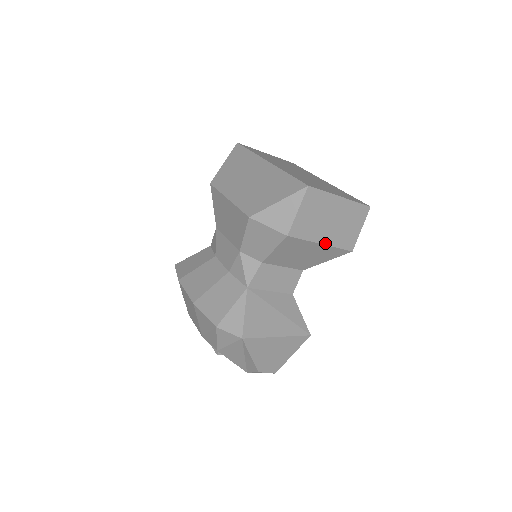
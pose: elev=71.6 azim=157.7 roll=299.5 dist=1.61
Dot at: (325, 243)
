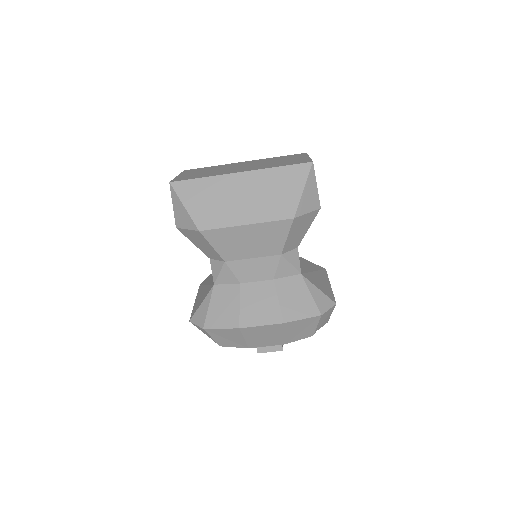
Dot at: occluded
